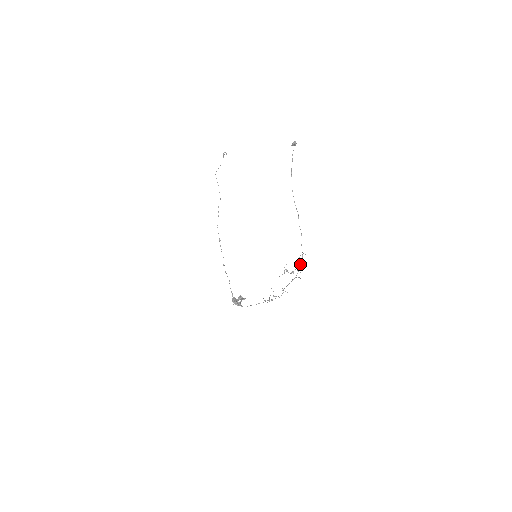
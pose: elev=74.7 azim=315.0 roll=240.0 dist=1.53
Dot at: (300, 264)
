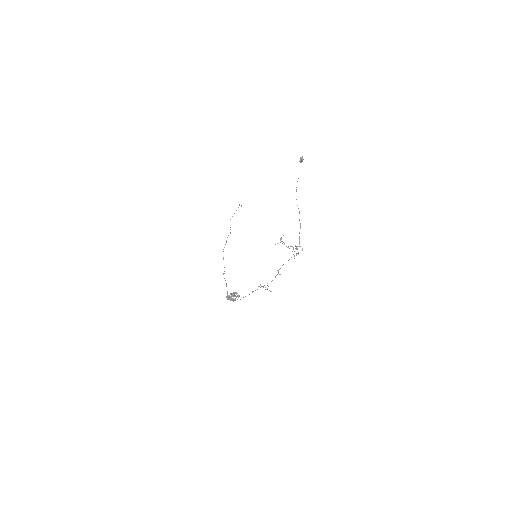
Dot at: (296, 248)
